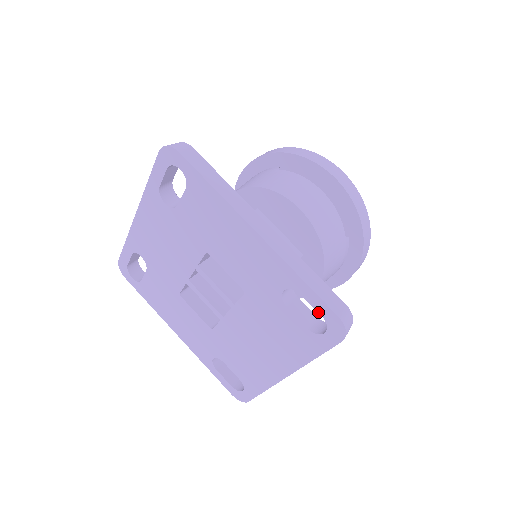
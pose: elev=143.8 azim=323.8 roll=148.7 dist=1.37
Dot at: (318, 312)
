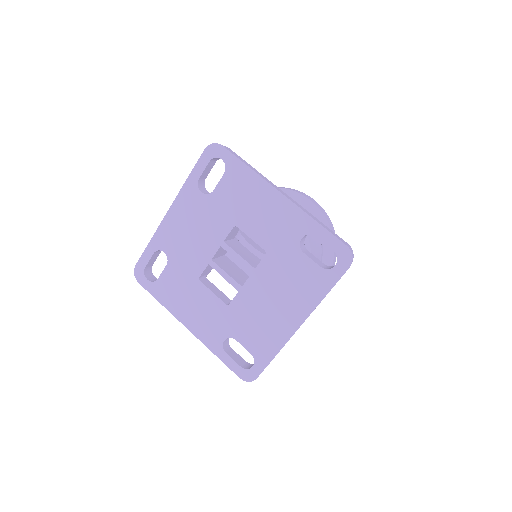
Dot at: (330, 247)
